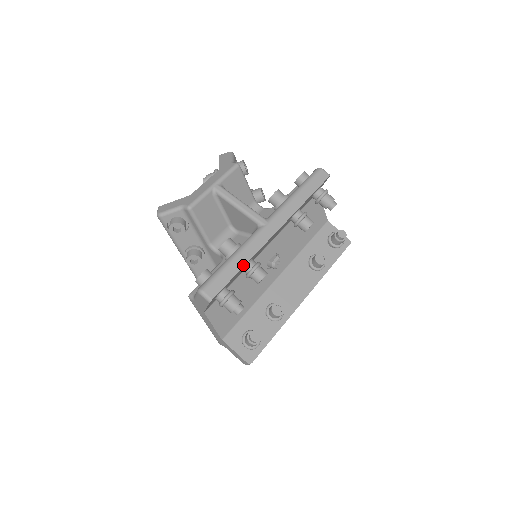
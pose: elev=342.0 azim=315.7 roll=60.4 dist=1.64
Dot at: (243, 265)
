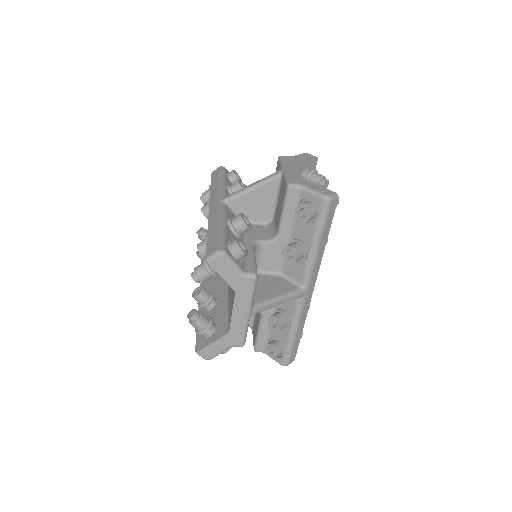
Dot at: occluded
